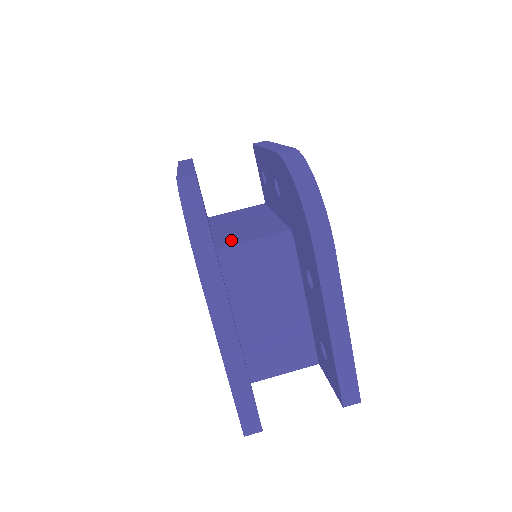
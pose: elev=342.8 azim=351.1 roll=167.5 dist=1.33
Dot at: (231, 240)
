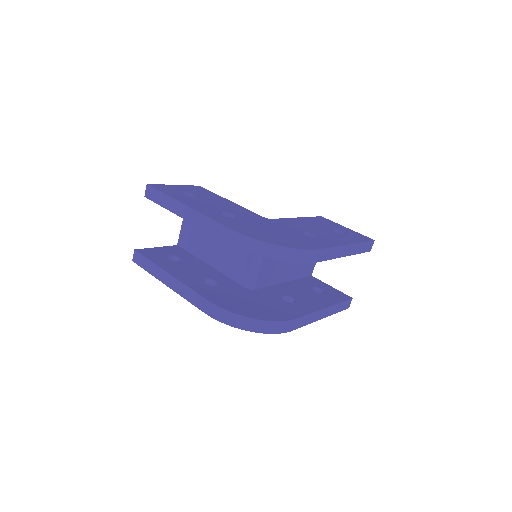
Dot at: (241, 272)
